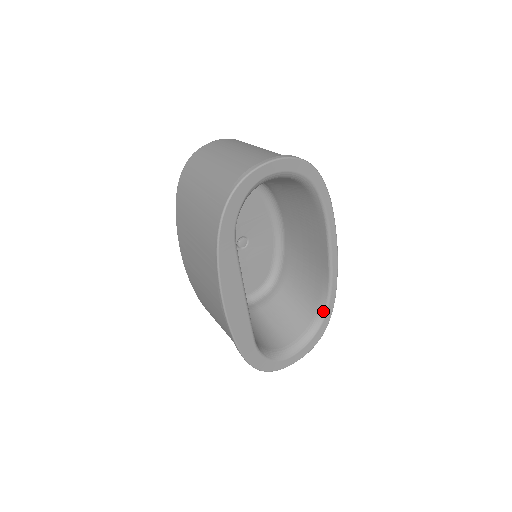
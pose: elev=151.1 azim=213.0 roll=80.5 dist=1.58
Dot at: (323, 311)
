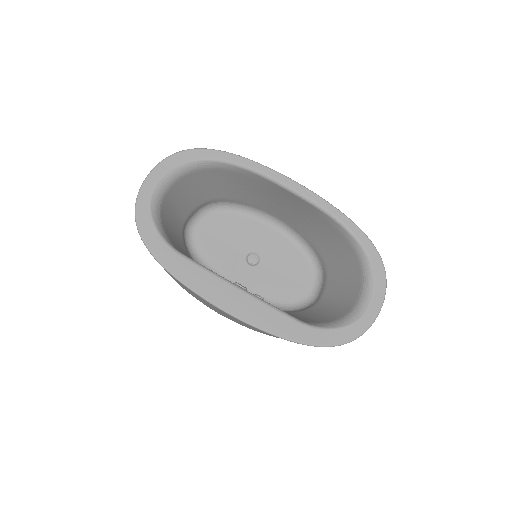
Dot at: (355, 243)
